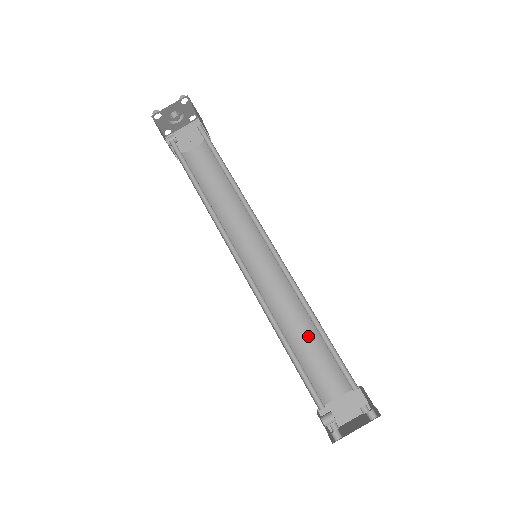
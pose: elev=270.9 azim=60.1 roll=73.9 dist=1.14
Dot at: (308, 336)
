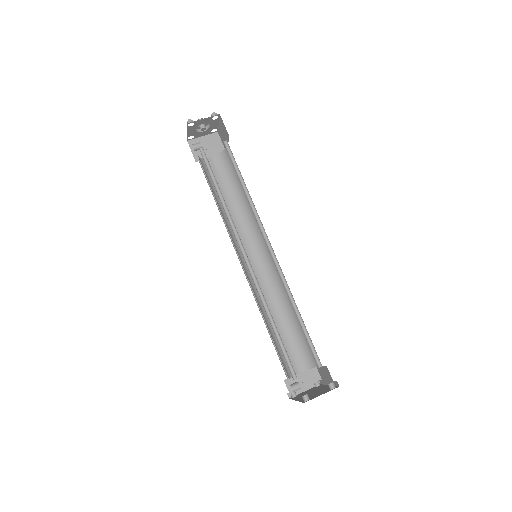
Dot at: (285, 324)
